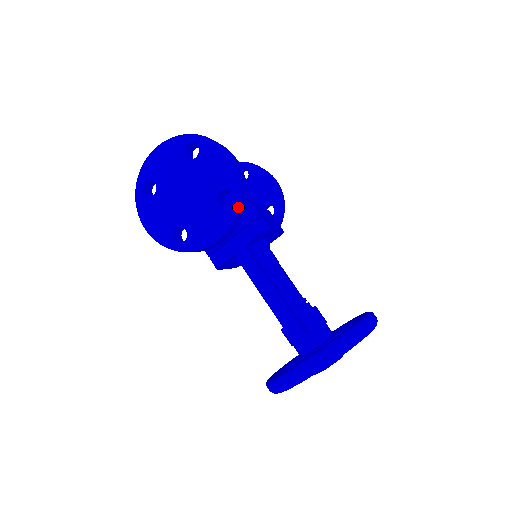
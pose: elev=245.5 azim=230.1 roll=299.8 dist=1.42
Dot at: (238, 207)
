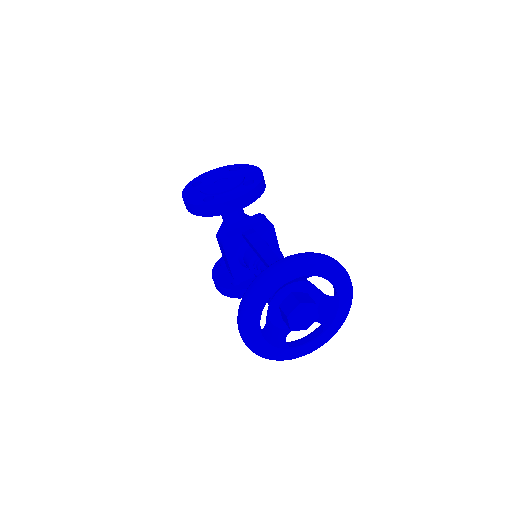
Dot at: (257, 185)
